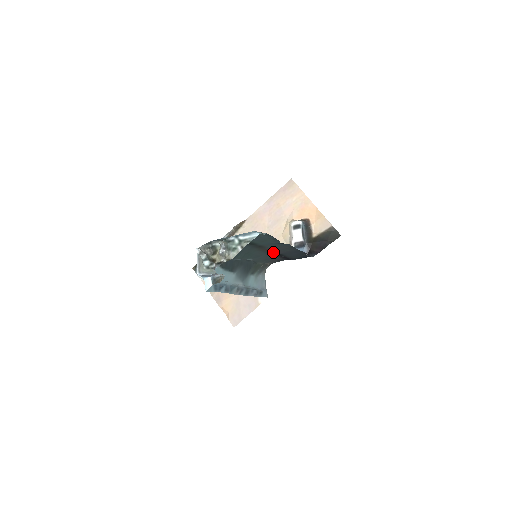
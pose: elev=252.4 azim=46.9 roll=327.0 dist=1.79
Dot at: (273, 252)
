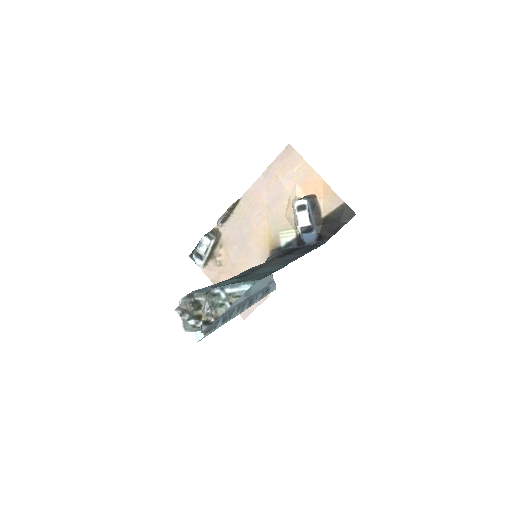
Dot at: (275, 258)
